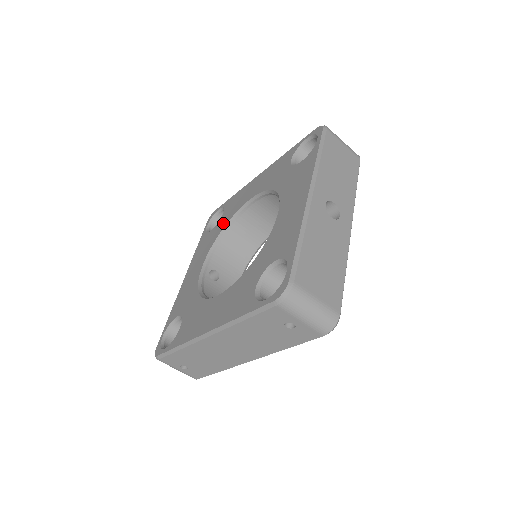
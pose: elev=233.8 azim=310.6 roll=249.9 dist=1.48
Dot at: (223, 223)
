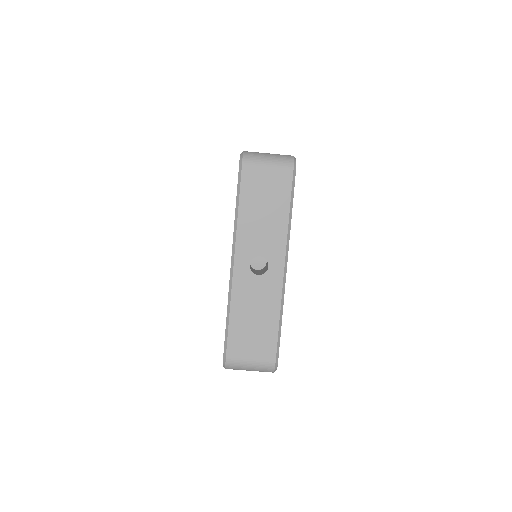
Dot at: occluded
